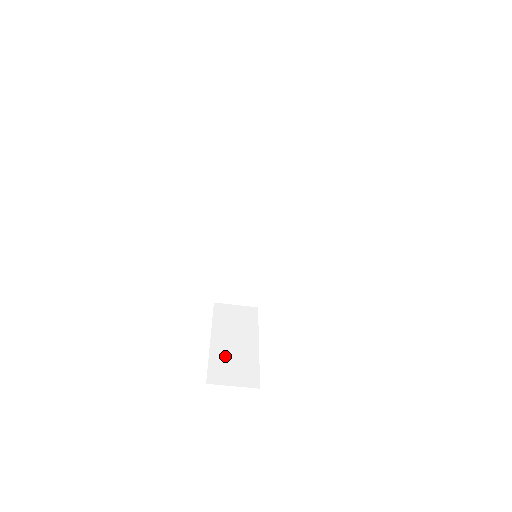
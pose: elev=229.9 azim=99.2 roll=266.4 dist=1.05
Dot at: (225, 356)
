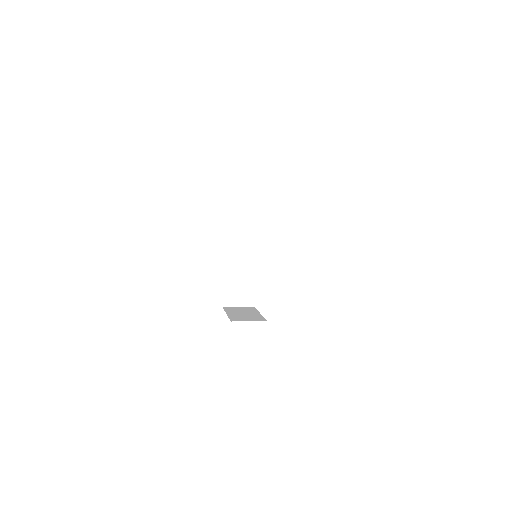
Dot at: (233, 285)
